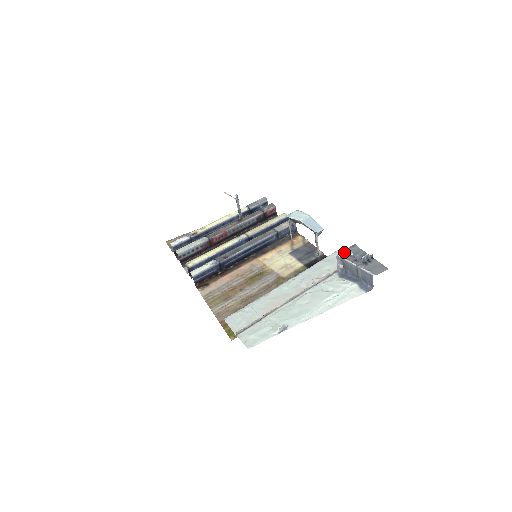
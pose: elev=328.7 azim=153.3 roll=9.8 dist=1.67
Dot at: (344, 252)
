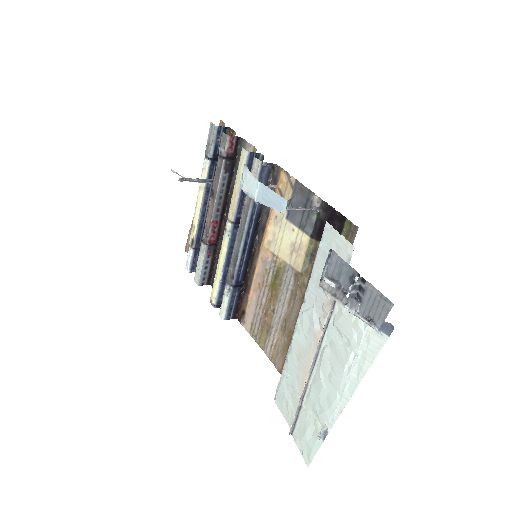
Dot at: (324, 276)
